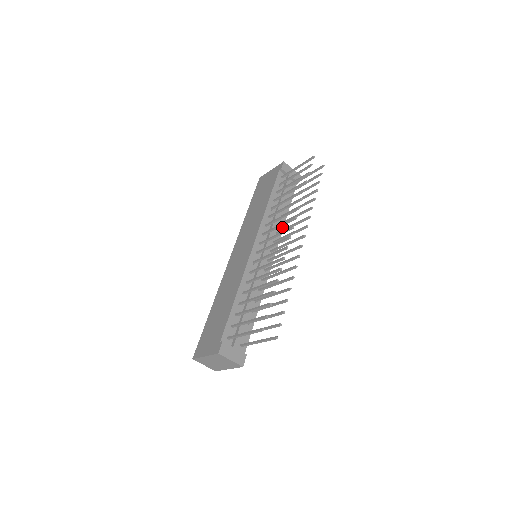
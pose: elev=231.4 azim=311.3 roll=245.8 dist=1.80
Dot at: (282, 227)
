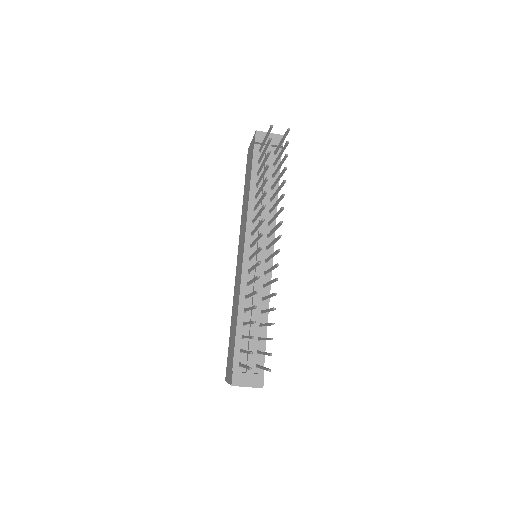
Dot at: (275, 212)
